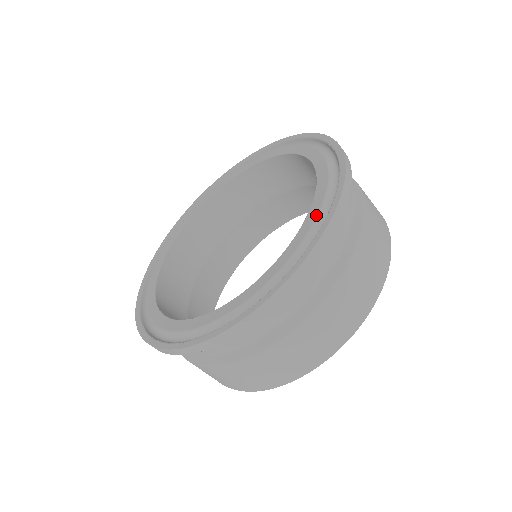
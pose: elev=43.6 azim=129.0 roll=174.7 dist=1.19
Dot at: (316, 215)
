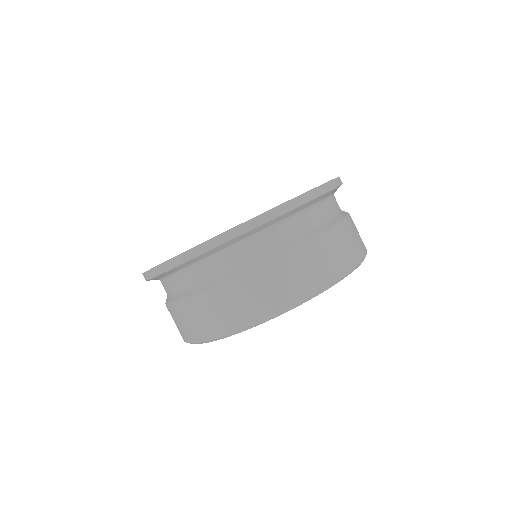
Dot at: occluded
